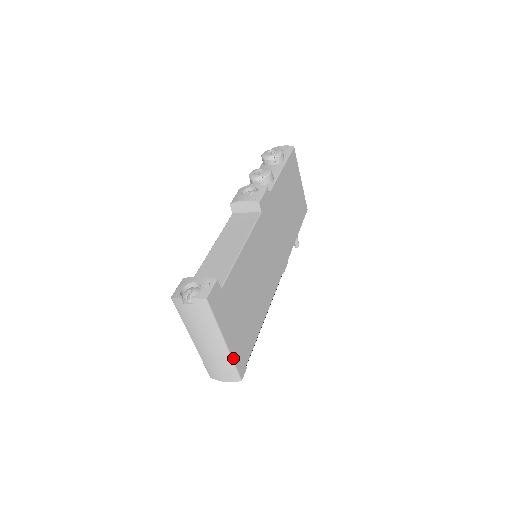
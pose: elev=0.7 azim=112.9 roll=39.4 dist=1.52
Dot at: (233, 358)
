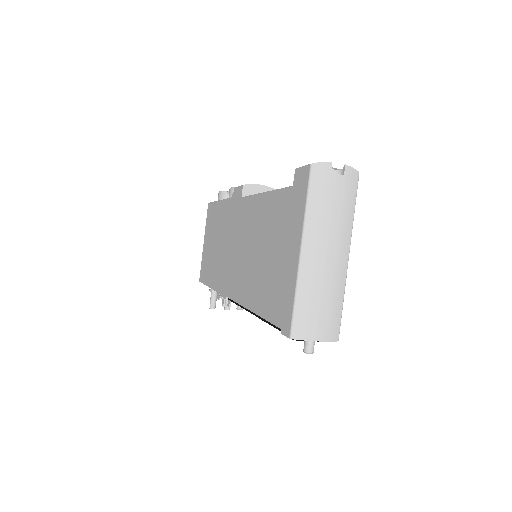
Dot at: (343, 292)
